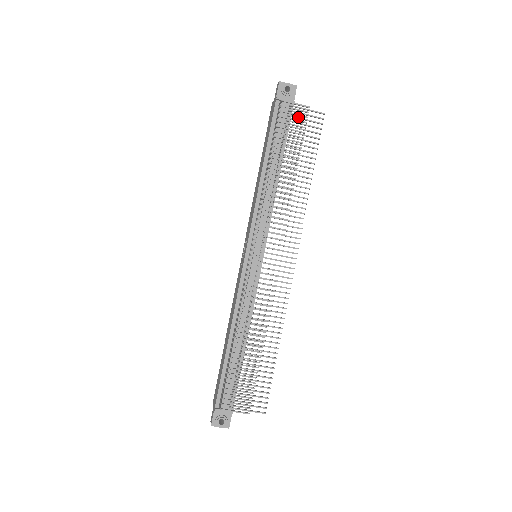
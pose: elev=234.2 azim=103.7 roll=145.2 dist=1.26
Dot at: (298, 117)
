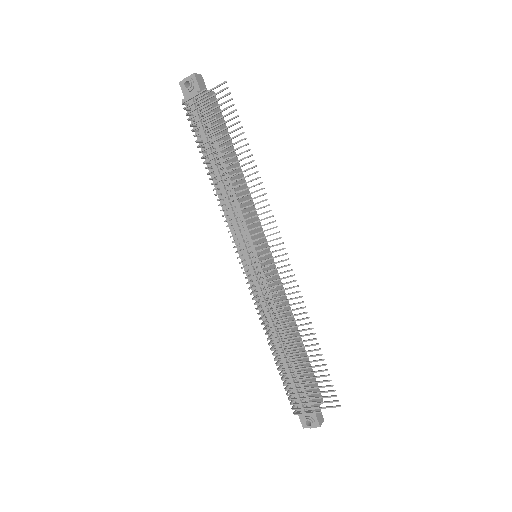
Dot at: (206, 105)
